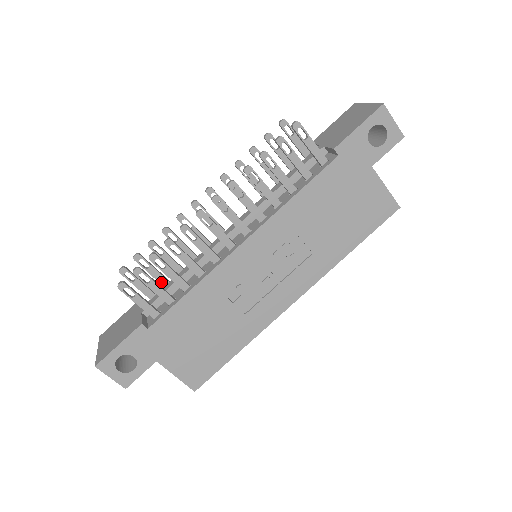
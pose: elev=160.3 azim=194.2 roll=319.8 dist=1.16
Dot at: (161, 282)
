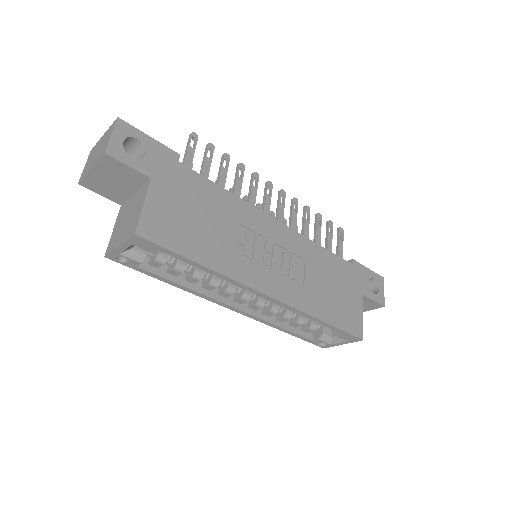
Dot at: occluded
